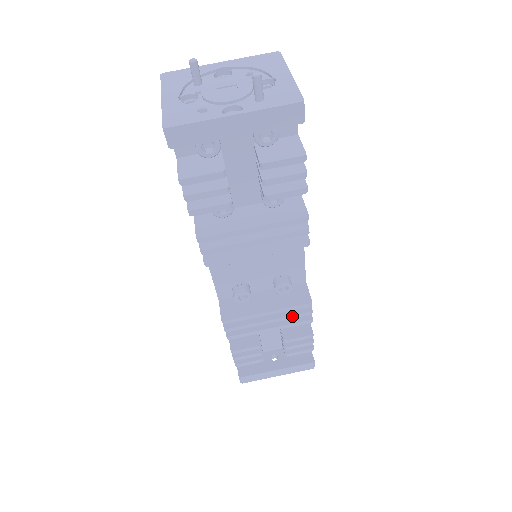
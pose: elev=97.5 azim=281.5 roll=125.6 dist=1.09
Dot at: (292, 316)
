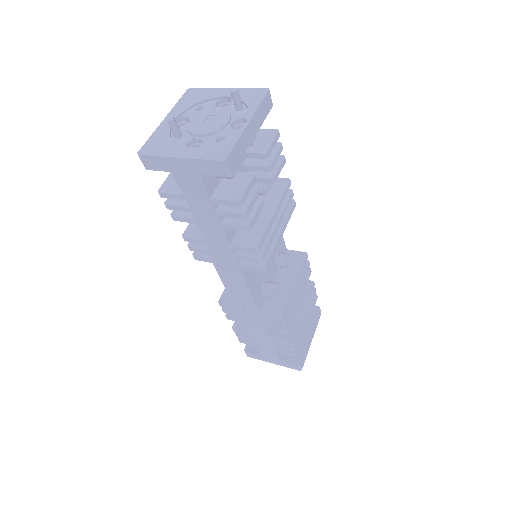
Dot at: (304, 275)
